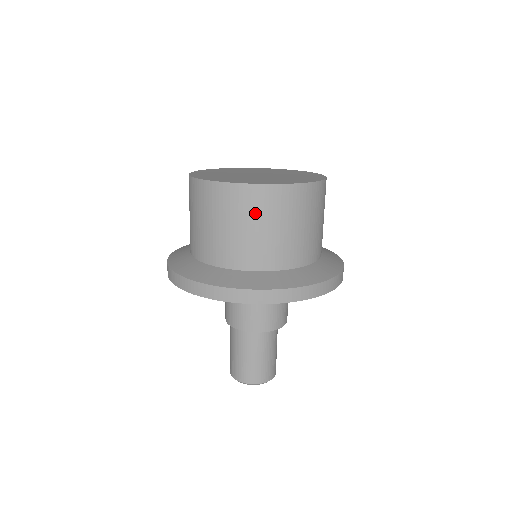
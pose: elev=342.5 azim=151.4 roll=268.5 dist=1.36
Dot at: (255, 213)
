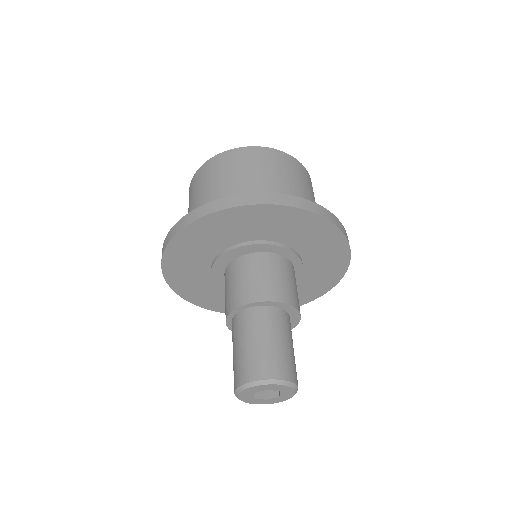
Dot at: (249, 164)
